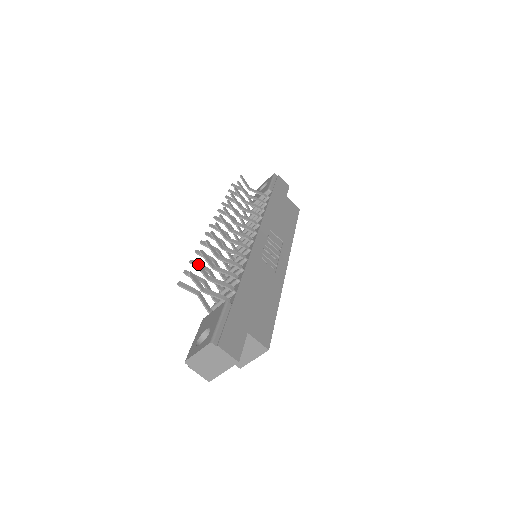
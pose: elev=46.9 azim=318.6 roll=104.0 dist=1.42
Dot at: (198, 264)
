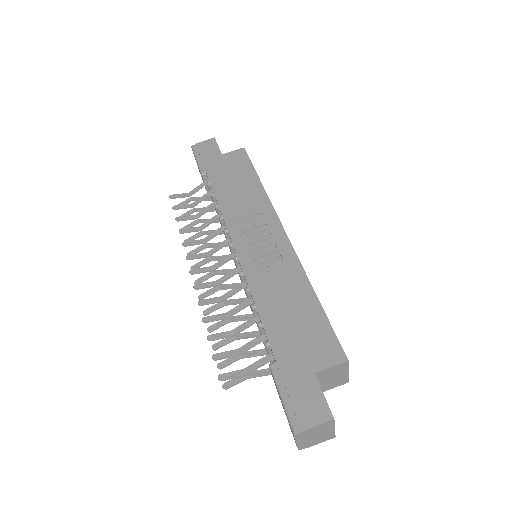
Dot at: (217, 357)
